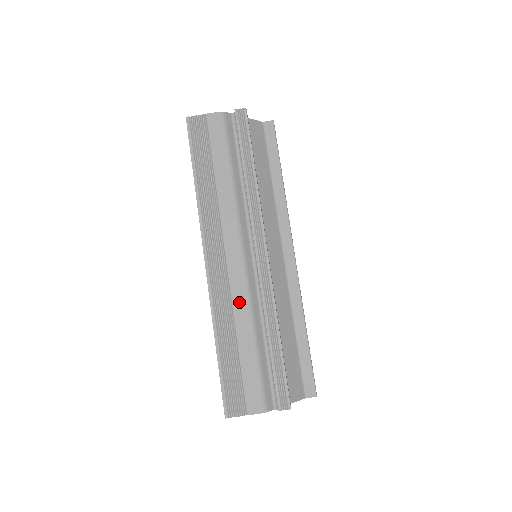
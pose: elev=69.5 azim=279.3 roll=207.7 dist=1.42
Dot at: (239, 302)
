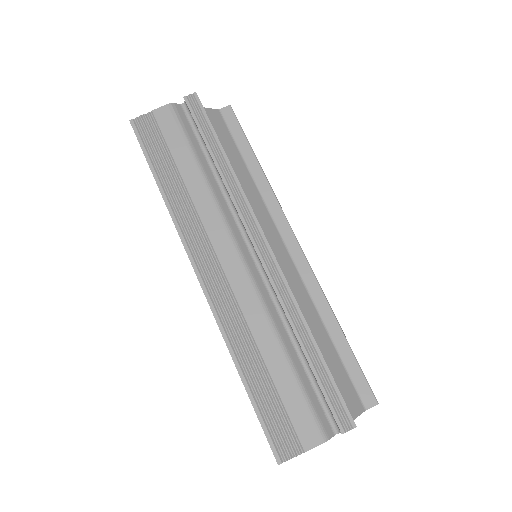
Dot at: (253, 314)
